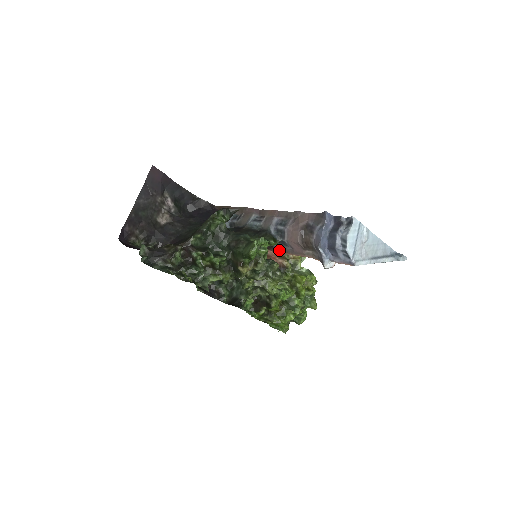
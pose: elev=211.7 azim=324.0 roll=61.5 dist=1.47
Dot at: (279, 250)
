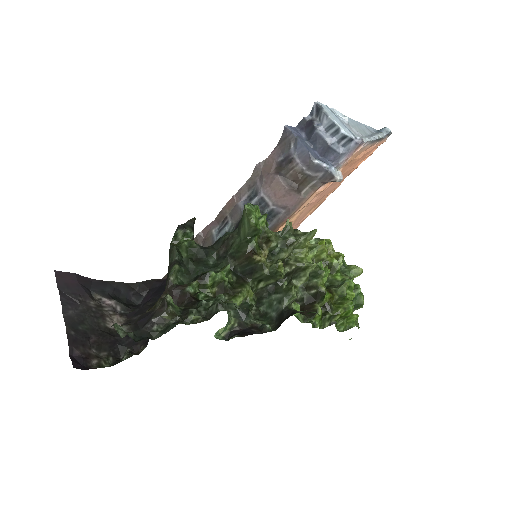
Dot at: (273, 230)
